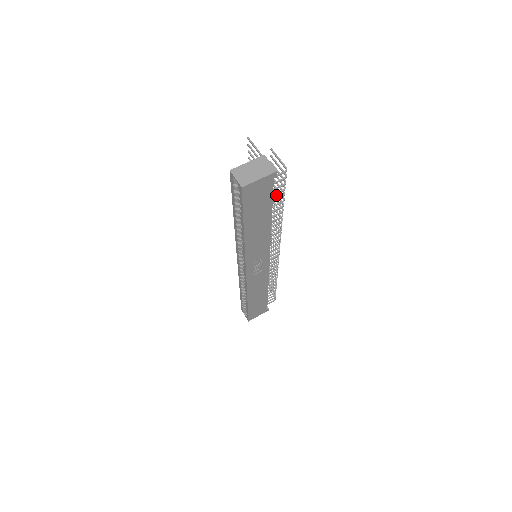
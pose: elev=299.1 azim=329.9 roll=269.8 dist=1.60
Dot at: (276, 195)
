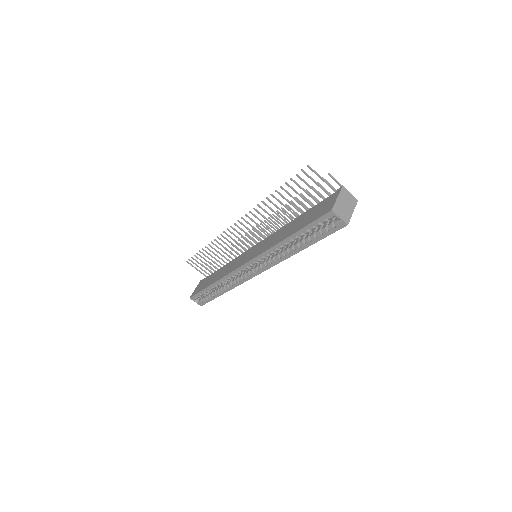
Dot at: (305, 206)
